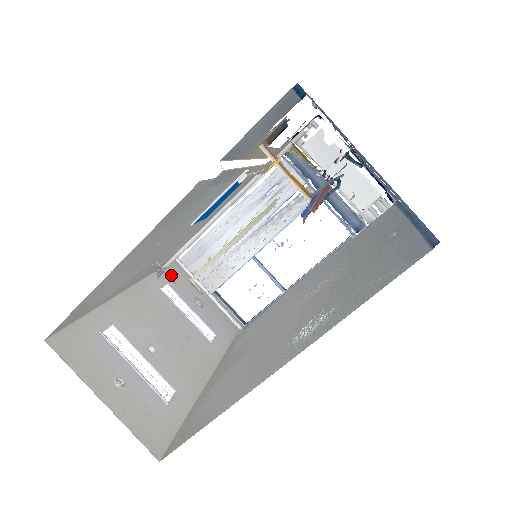
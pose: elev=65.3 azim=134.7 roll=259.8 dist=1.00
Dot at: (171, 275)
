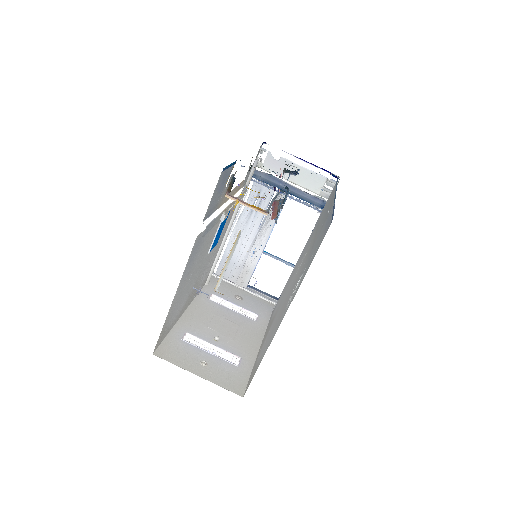
Dot at: (213, 287)
